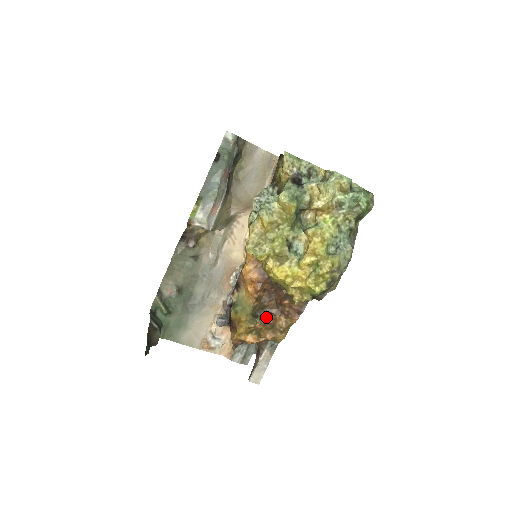
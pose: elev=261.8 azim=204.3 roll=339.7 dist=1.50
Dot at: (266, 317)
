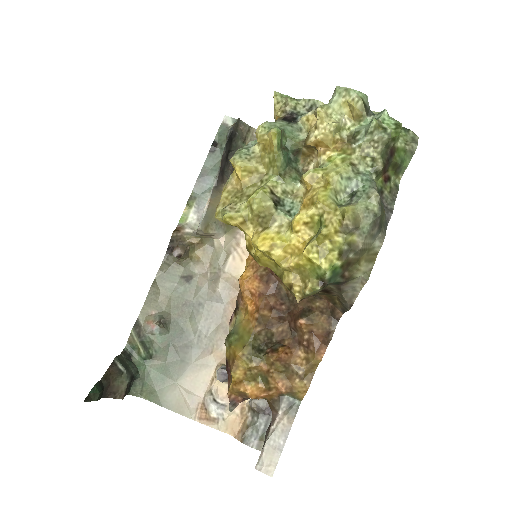
Dot at: (274, 350)
